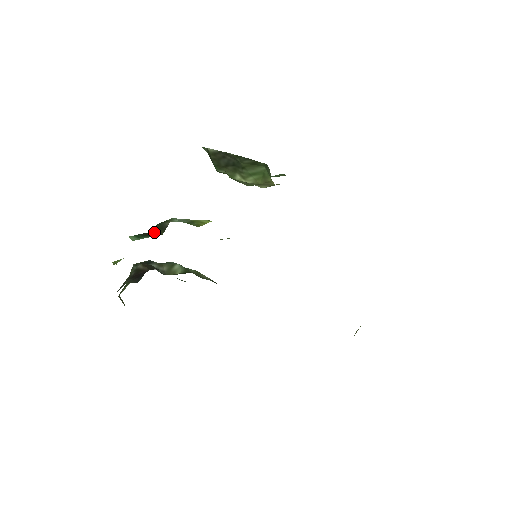
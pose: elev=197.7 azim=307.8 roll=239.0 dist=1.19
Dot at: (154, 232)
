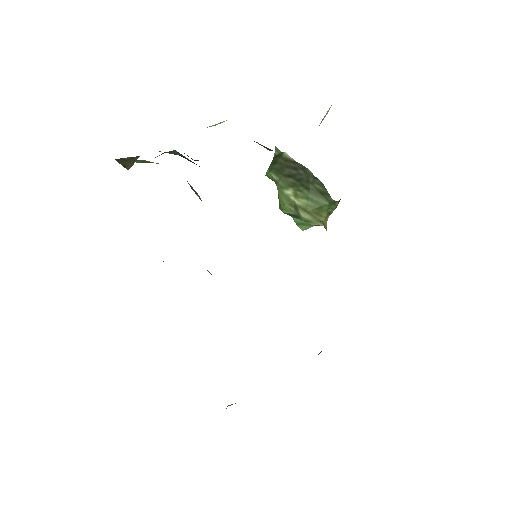
Dot at: (258, 143)
